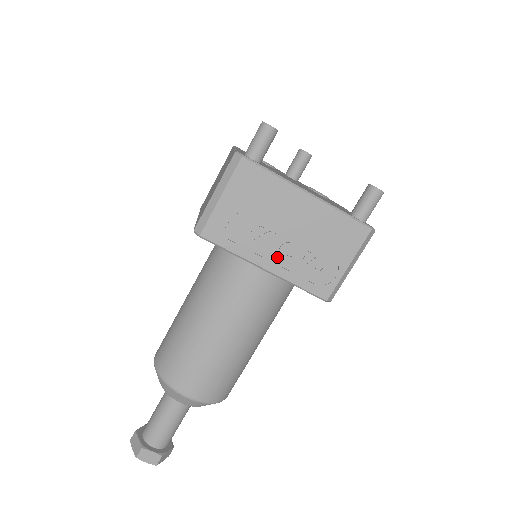
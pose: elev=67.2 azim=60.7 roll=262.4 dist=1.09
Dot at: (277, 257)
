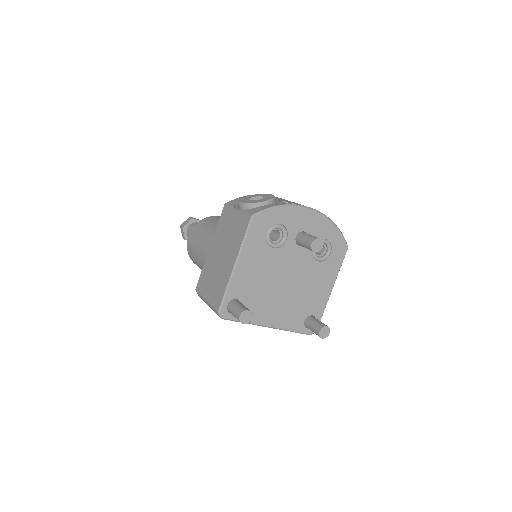
Dot at: occluded
